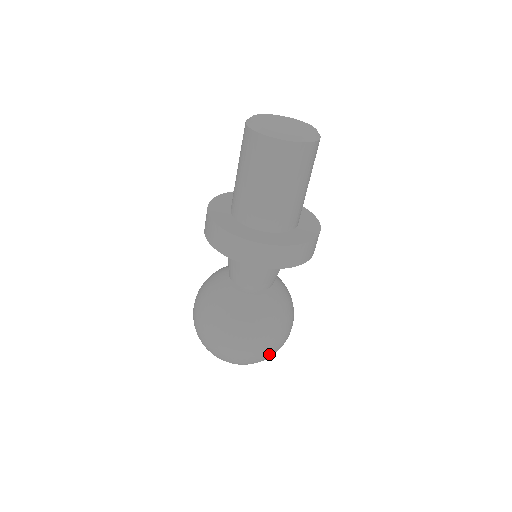
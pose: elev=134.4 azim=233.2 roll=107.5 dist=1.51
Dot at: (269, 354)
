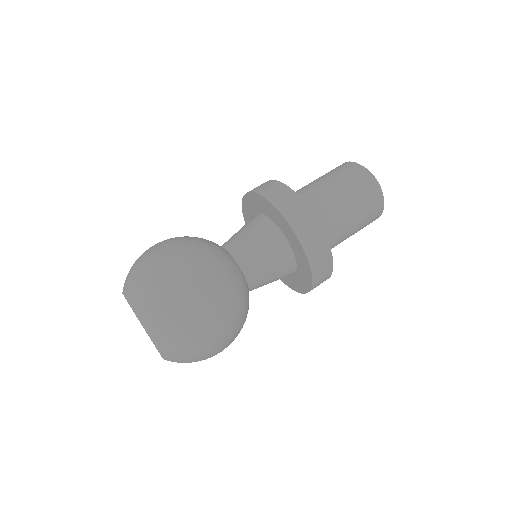
Dot at: (182, 311)
